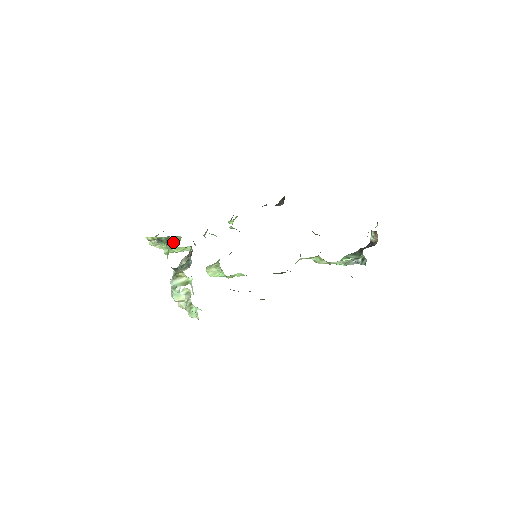
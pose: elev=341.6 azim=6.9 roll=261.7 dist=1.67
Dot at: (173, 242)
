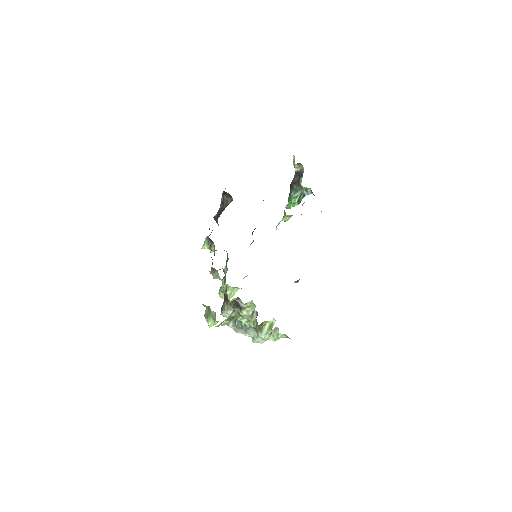
Dot at: (250, 311)
